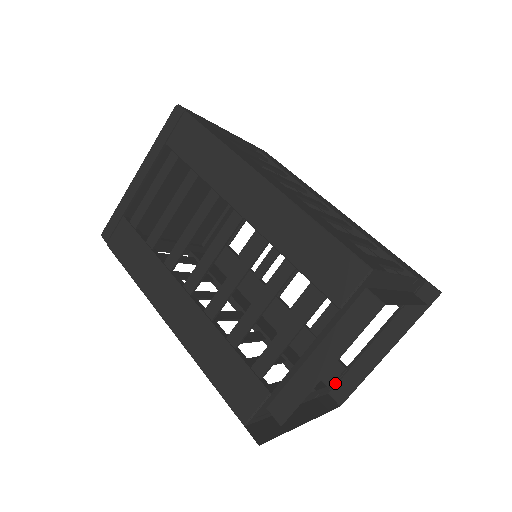
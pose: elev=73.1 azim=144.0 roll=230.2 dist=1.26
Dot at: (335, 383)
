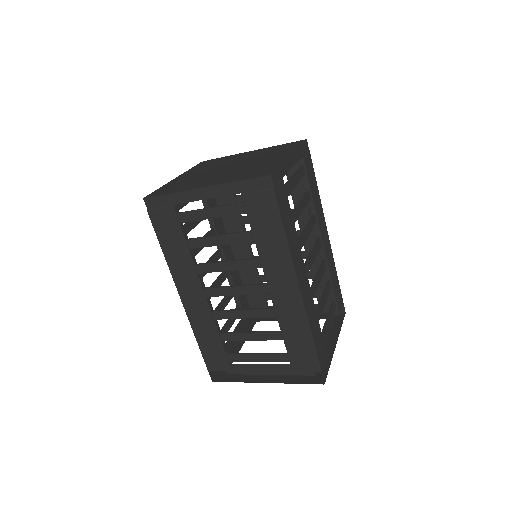
Dot at: occluded
